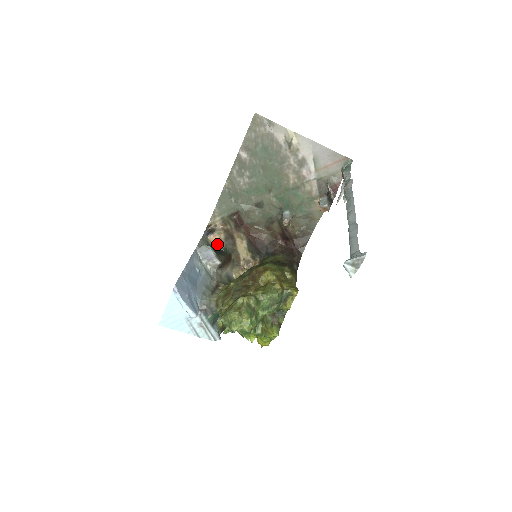
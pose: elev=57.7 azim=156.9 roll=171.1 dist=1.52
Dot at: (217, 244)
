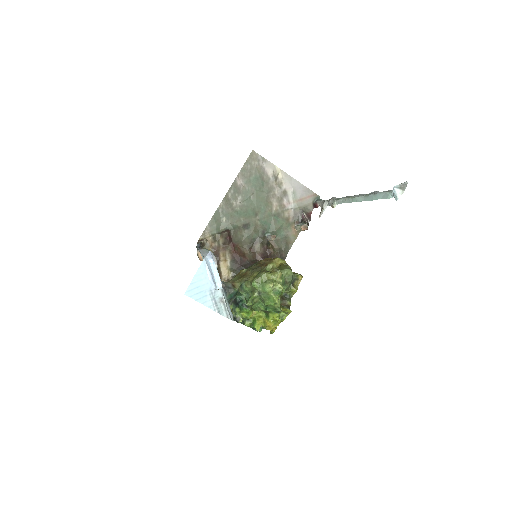
Dot at: occluded
